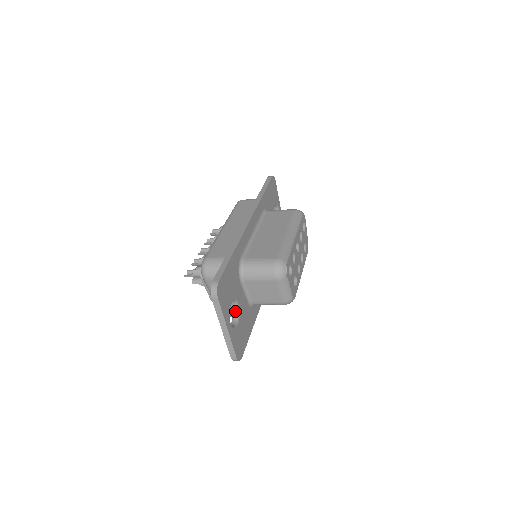
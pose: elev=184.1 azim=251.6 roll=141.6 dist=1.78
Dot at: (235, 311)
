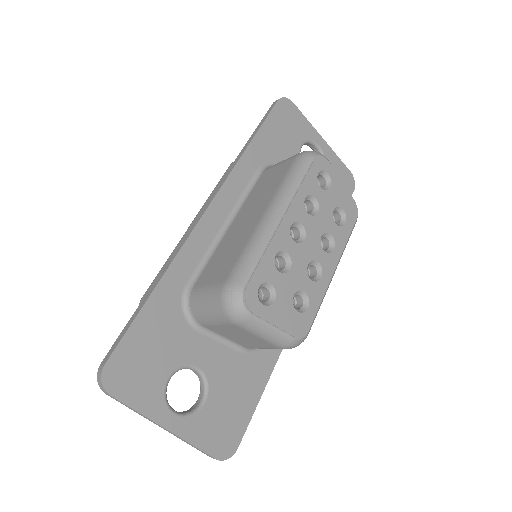
Dot at: (200, 379)
